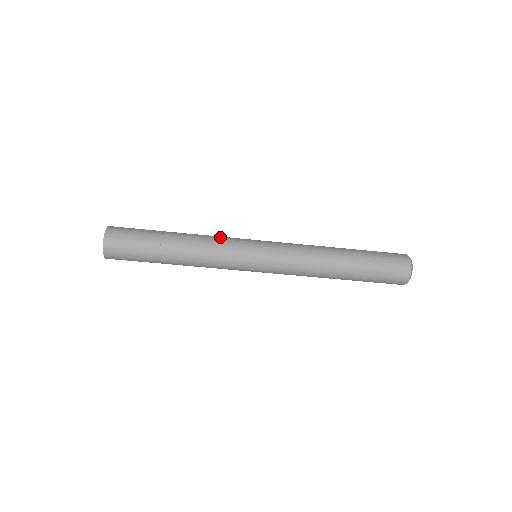
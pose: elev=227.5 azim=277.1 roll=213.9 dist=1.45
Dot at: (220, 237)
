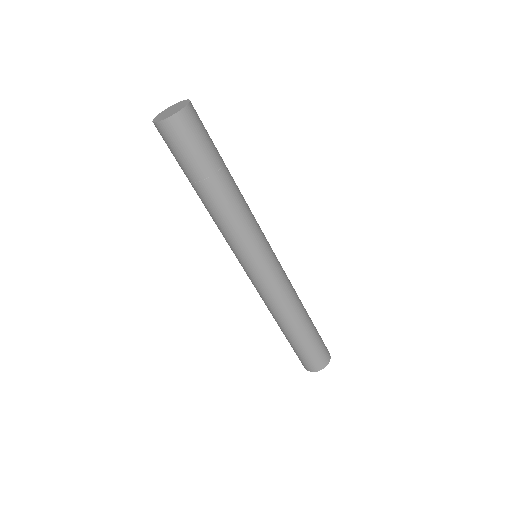
Dot at: (253, 221)
